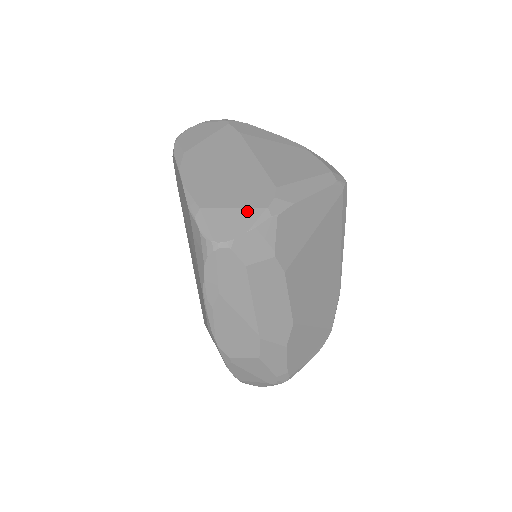
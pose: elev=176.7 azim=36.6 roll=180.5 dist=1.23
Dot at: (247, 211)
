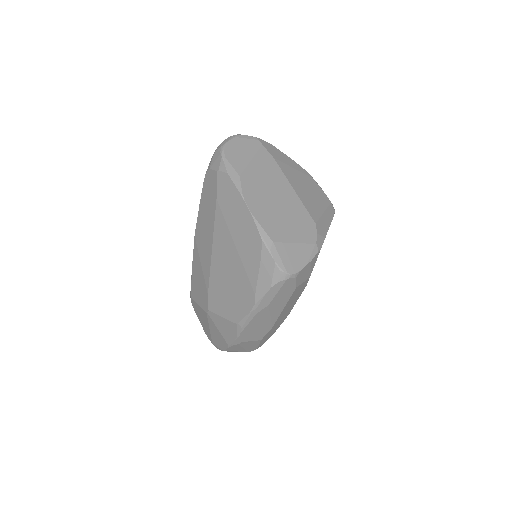
Dot at: (304, 246)
